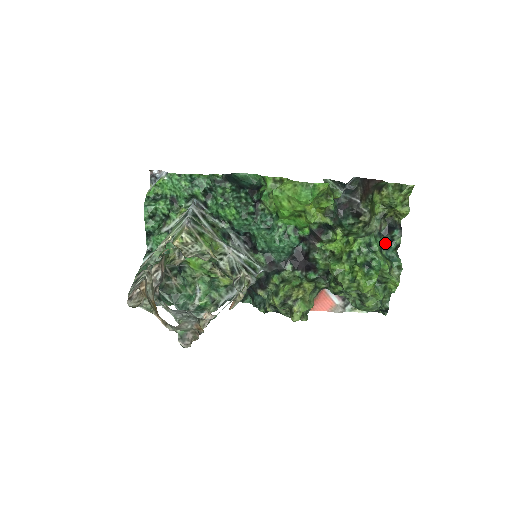
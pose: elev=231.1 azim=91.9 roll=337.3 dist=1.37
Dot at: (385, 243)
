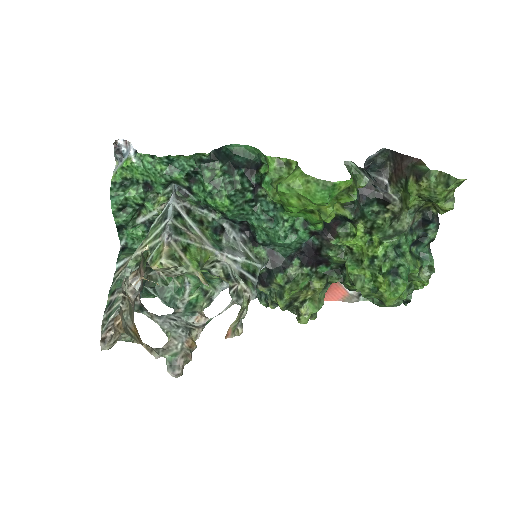
Dot at: (416, 239)
